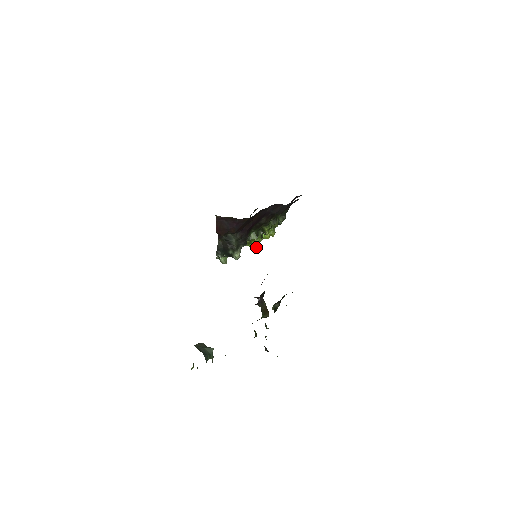
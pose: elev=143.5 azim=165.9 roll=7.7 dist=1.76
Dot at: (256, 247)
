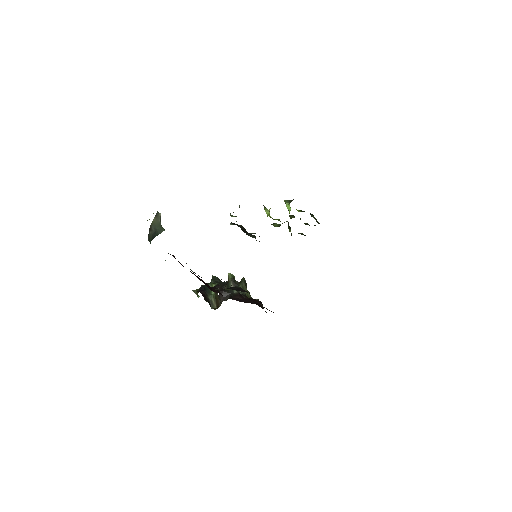
Dot at: occluded
